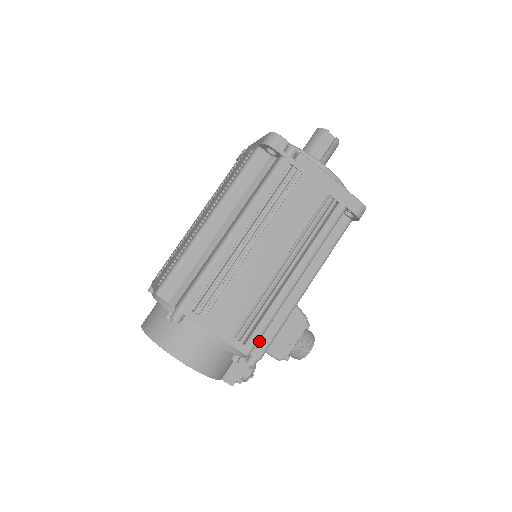
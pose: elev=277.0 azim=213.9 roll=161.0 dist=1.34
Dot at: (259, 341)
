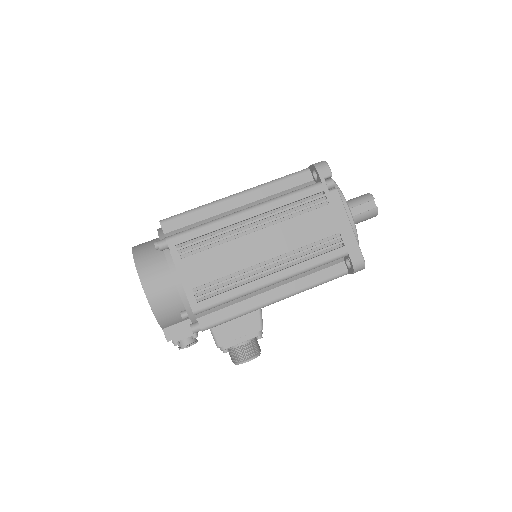
Dot at: (211, 314)
